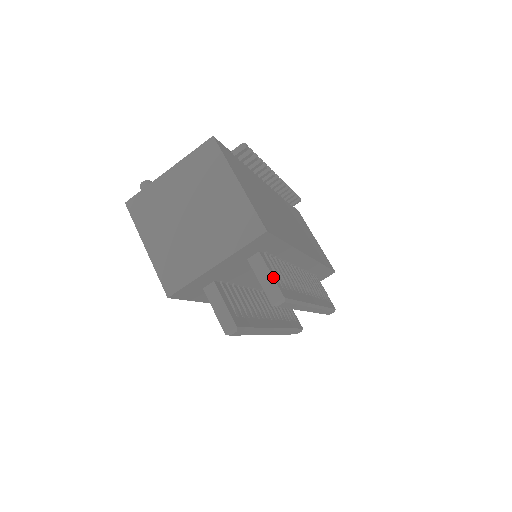
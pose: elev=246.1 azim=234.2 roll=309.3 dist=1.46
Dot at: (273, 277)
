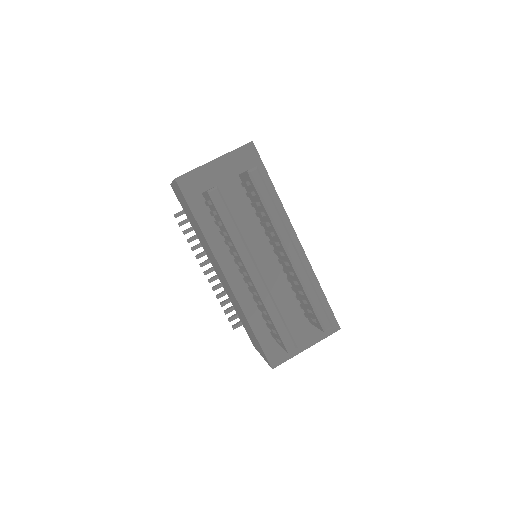
Dot at: occluded
